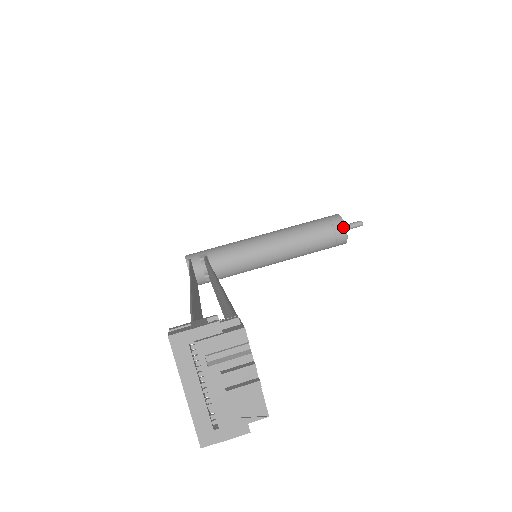
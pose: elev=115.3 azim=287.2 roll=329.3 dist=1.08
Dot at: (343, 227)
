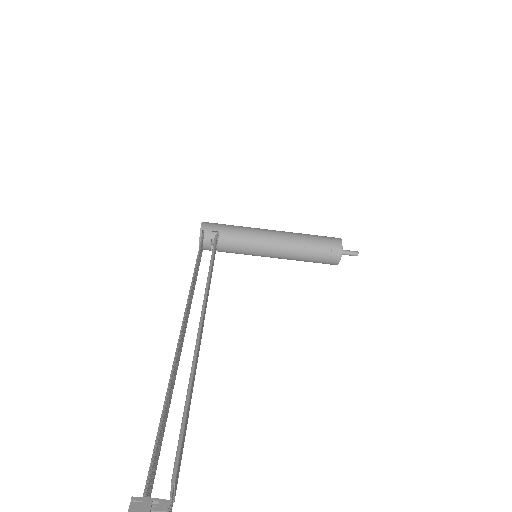
Dot at: (339, 257)
